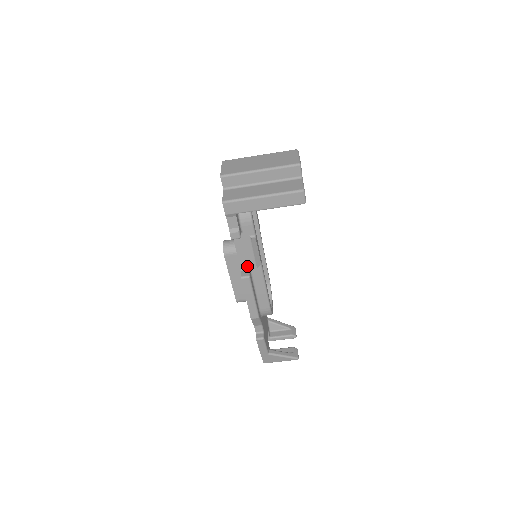
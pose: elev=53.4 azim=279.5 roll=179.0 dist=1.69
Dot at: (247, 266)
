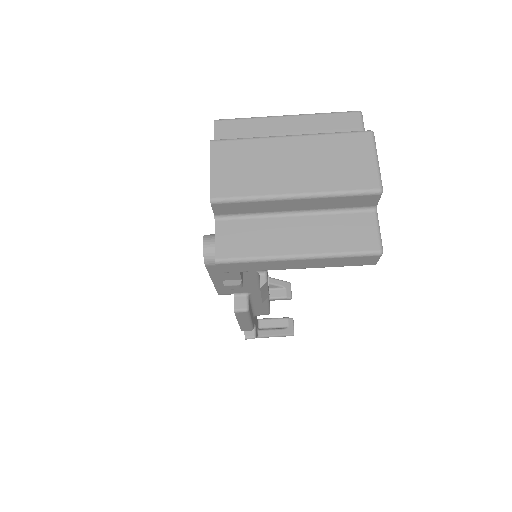
Dot at: (244, 291)
